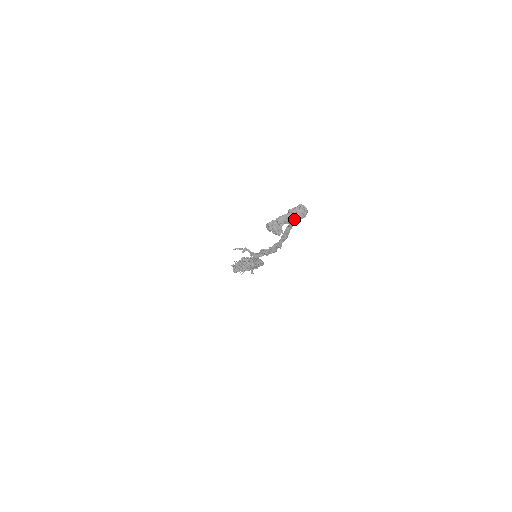
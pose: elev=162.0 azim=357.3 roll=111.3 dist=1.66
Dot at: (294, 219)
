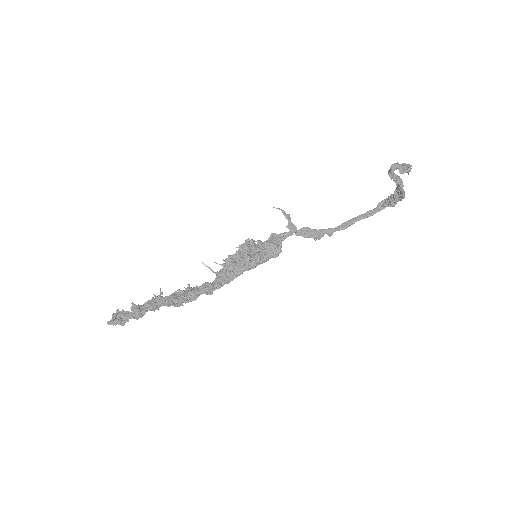
Dot at: (403, 186)
